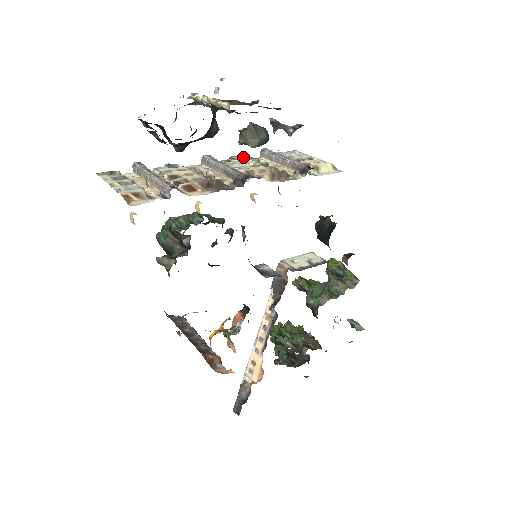
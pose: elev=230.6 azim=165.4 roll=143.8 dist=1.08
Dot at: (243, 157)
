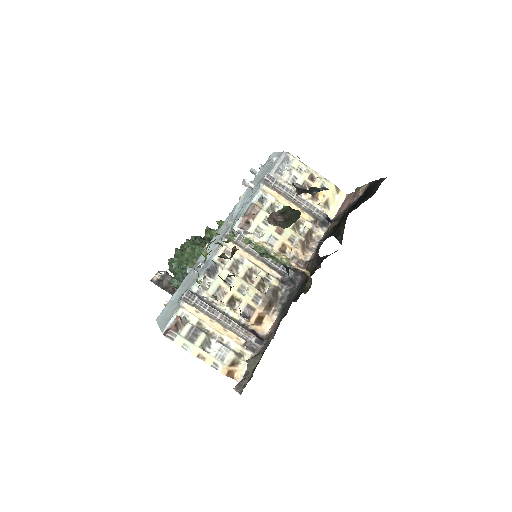
Dot at: (256, 206)
